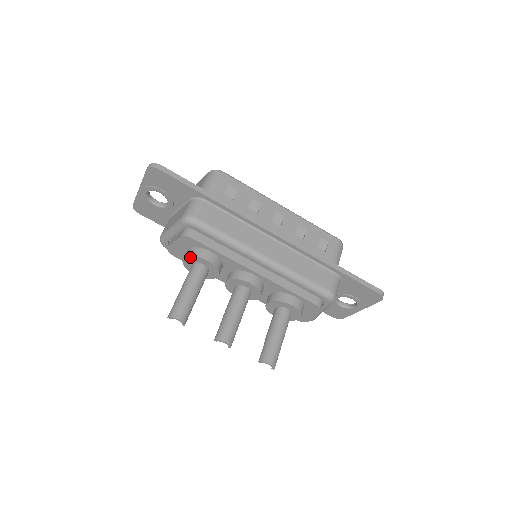
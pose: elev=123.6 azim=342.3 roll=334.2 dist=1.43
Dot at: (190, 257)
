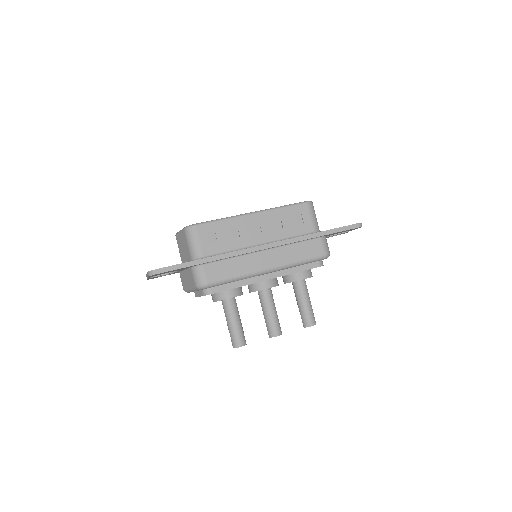
Dot at: occluded
